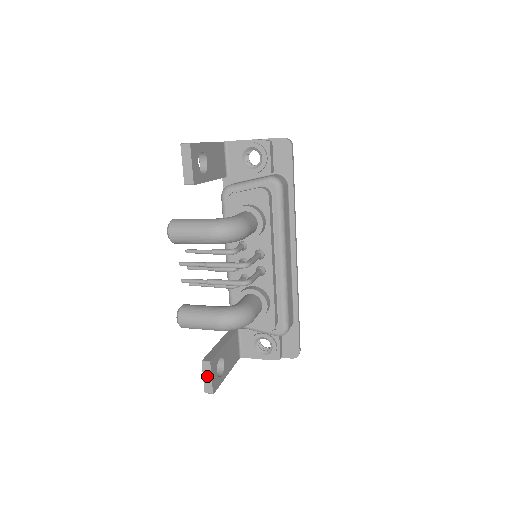
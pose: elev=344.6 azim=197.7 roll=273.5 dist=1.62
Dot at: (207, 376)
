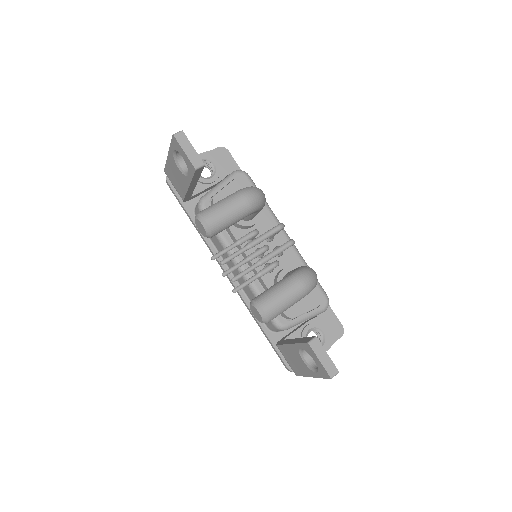
Dot at: (322, 356)
